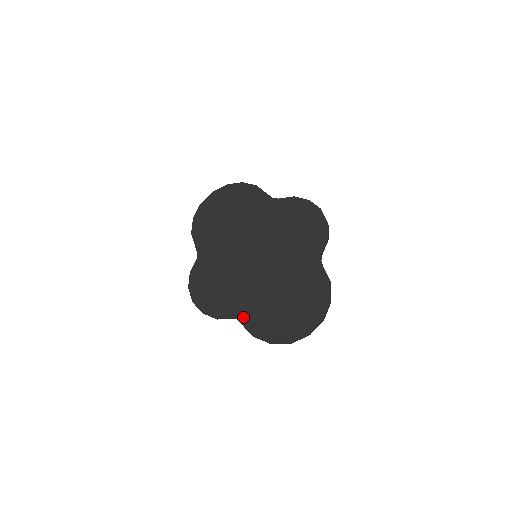
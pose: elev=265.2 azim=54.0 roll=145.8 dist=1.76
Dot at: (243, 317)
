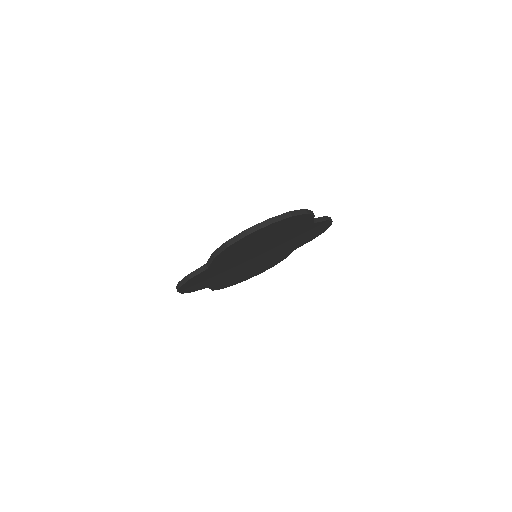
Dot at: occluded
